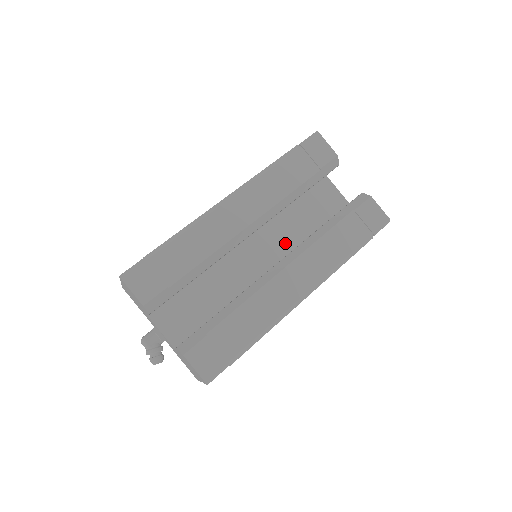
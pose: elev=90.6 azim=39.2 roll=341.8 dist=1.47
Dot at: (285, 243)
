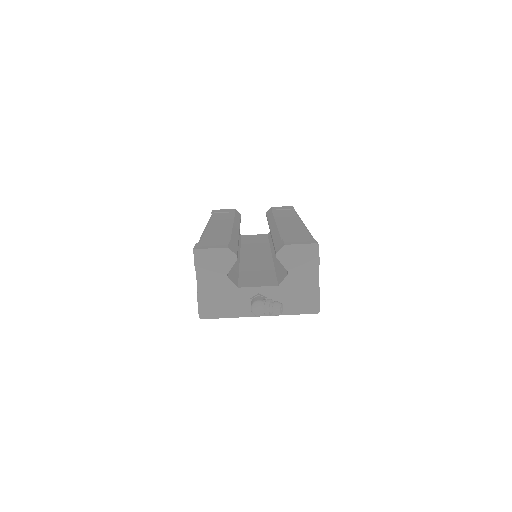
Dot at: (262, 249)
